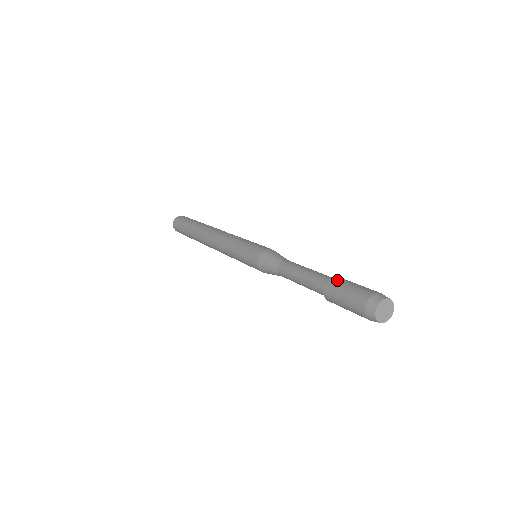
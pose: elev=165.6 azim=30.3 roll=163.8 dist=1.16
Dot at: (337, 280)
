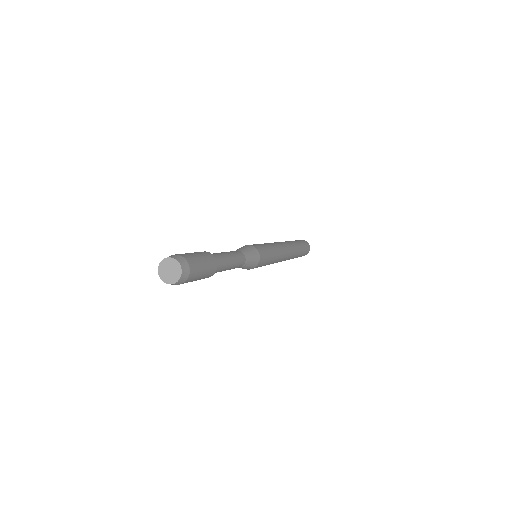
Dot at: occluded
